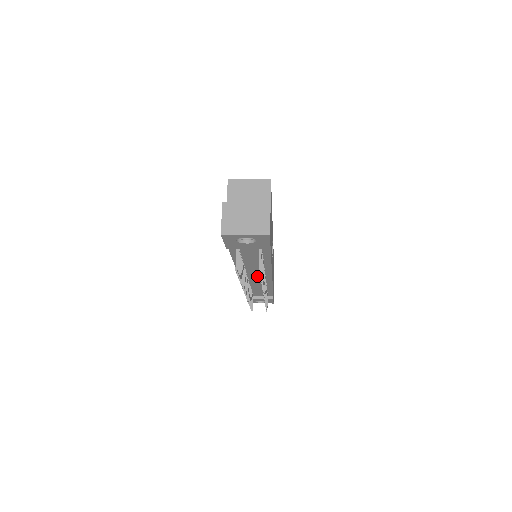
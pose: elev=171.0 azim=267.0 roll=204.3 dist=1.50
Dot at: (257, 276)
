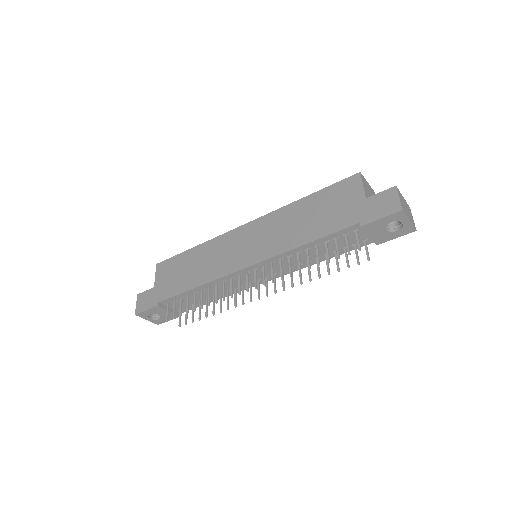
Dot at: (258, 275)
